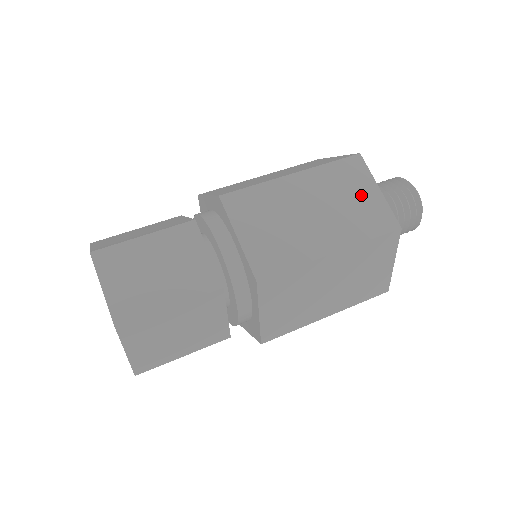
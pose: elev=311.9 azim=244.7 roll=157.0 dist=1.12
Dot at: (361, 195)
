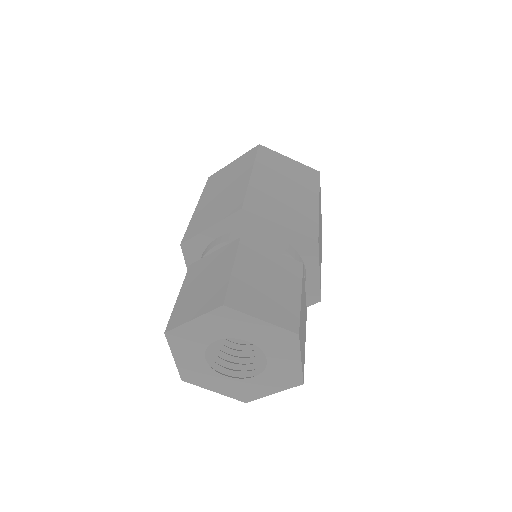
Dot at: (288, 166)
